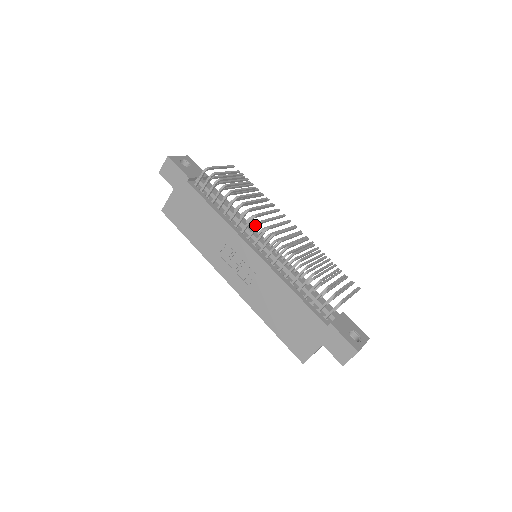
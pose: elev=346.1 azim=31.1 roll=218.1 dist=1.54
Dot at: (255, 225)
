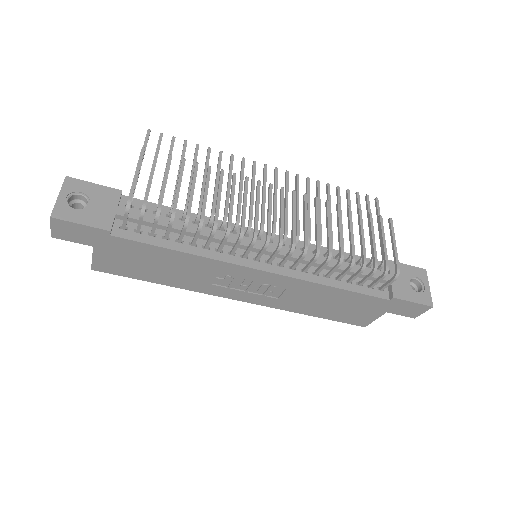
Dot at: (237, 227)
